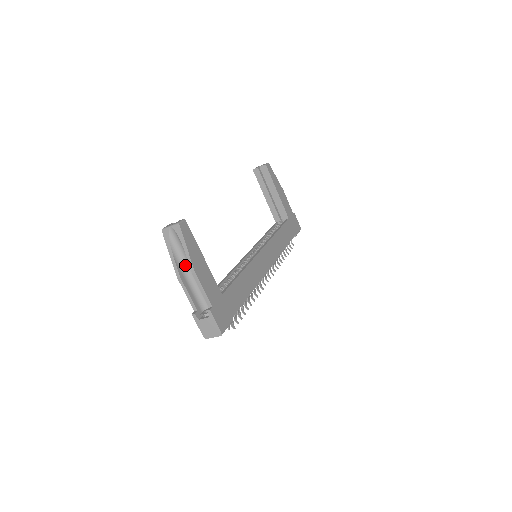
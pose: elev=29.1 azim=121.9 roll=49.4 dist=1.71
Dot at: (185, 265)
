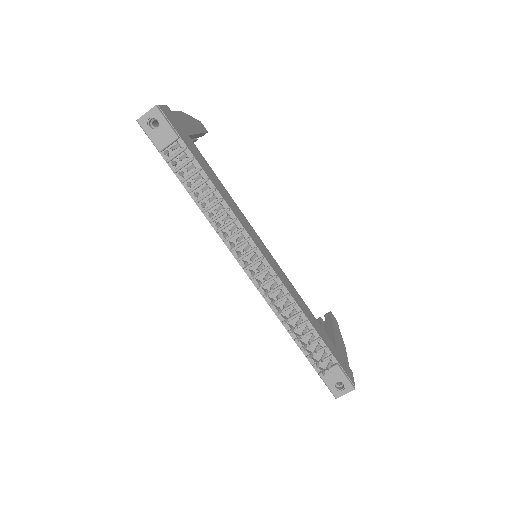
Dot at: occluded
